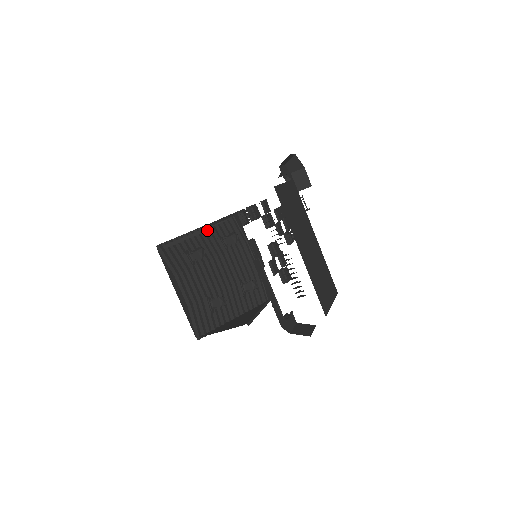
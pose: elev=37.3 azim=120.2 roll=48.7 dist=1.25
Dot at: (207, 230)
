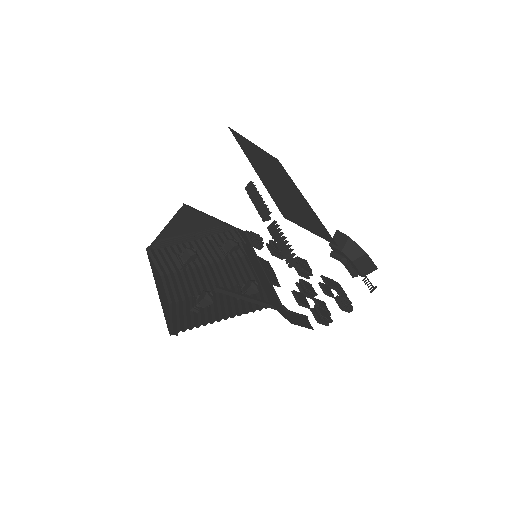
Dot at: (204, 239)
